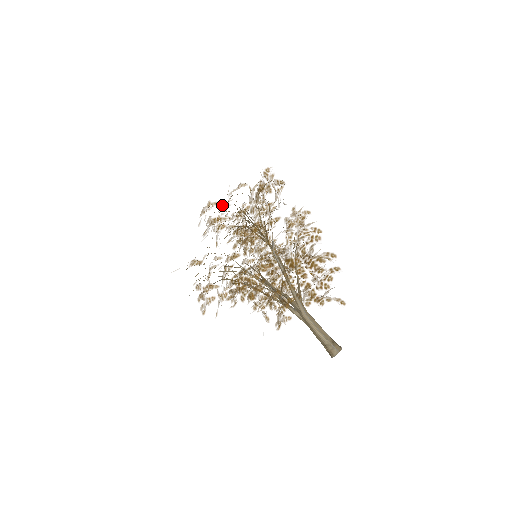
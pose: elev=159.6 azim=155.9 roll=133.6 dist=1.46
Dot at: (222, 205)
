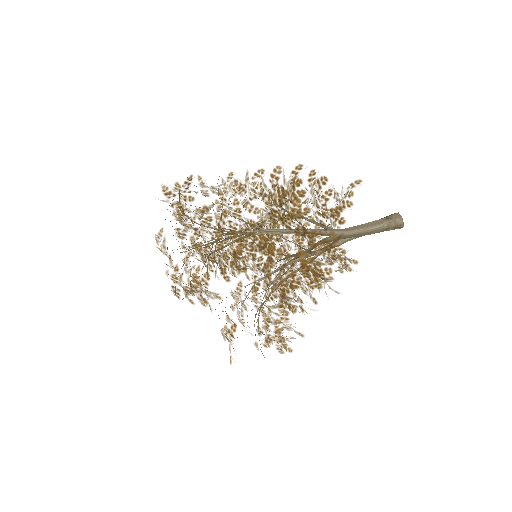
Dot at: (184, 261)
